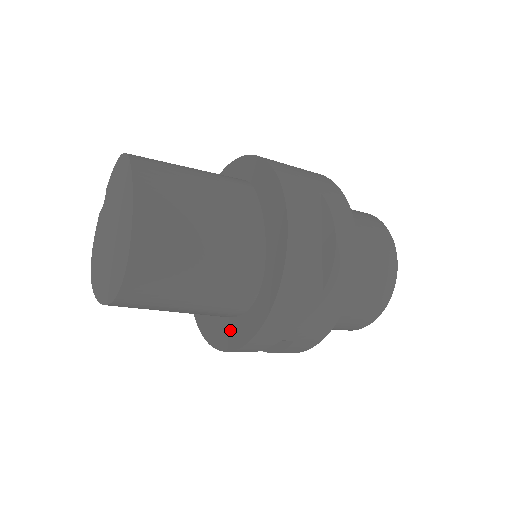
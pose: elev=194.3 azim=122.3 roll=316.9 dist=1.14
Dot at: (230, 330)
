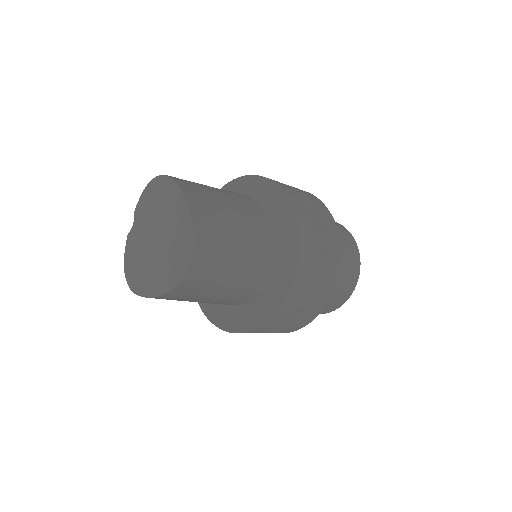
Dot at: (255, 311)
